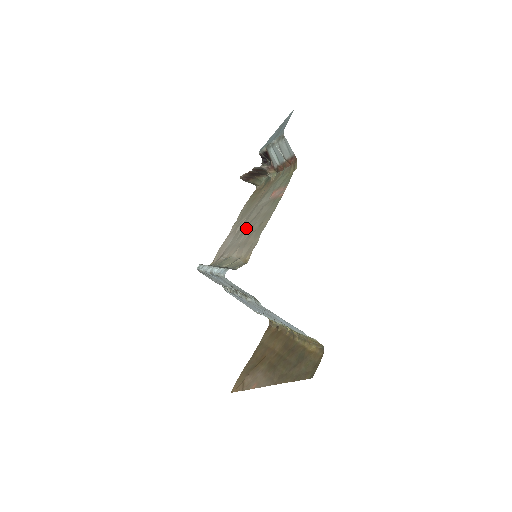
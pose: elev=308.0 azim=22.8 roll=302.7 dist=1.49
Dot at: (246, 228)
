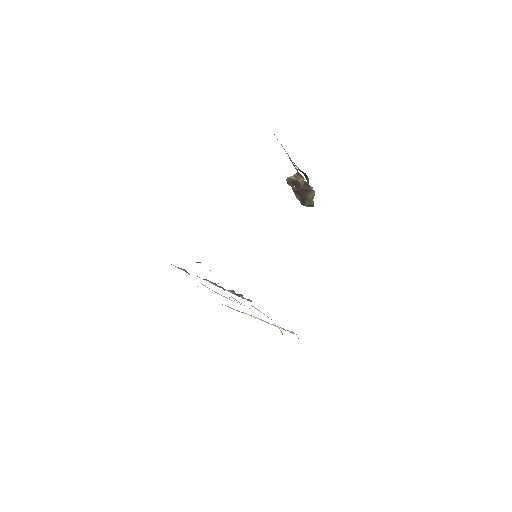
Dot at: occluded
